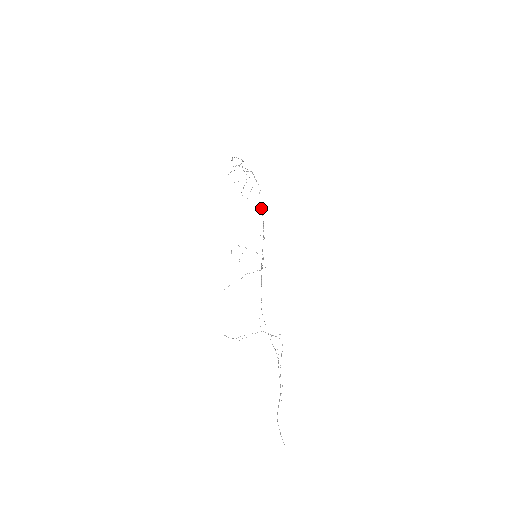
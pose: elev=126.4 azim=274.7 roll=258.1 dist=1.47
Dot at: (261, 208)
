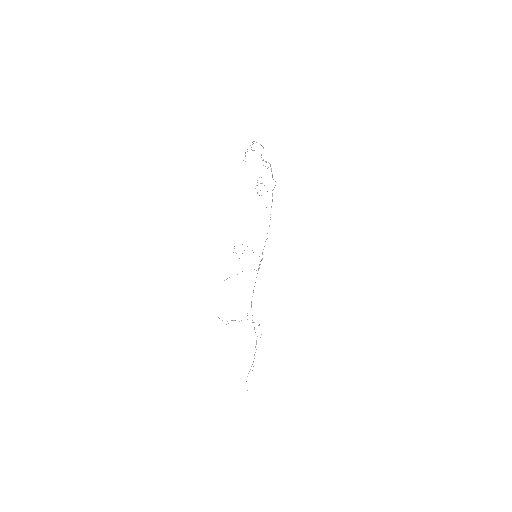
Dot at: (271, 207)
